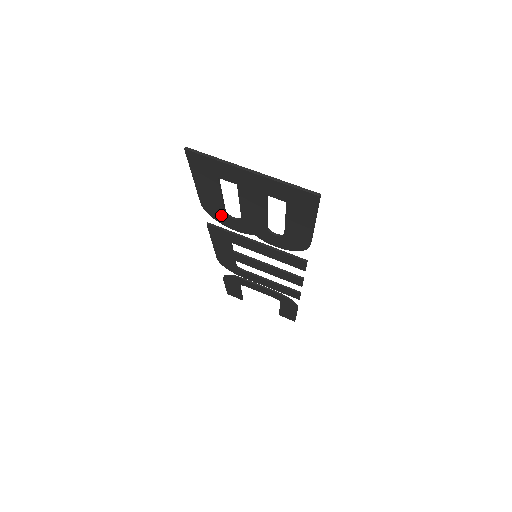
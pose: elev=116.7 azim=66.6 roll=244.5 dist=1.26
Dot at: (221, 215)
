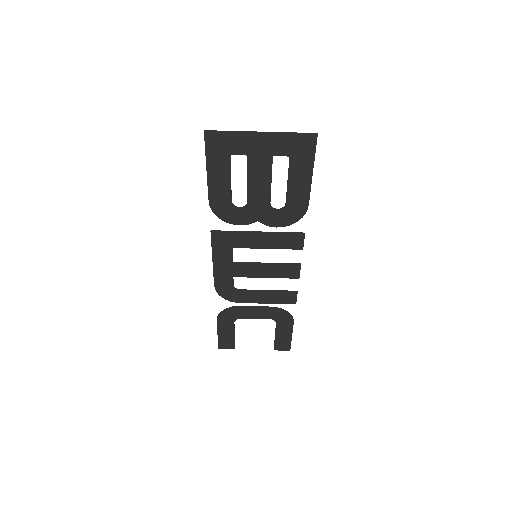
Dot at: (227, 209)
